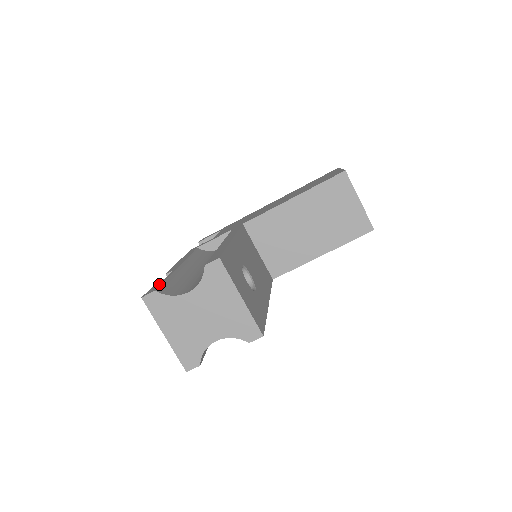
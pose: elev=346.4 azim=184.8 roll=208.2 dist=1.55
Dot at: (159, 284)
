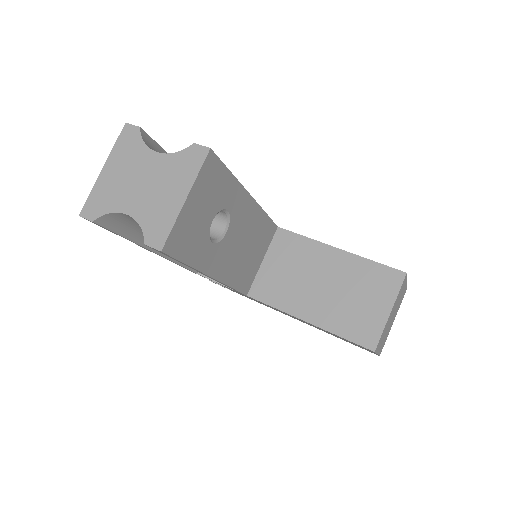
Dot at: (153, 140)
